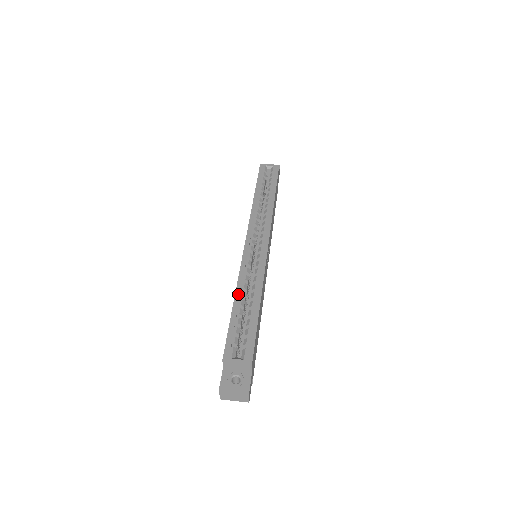
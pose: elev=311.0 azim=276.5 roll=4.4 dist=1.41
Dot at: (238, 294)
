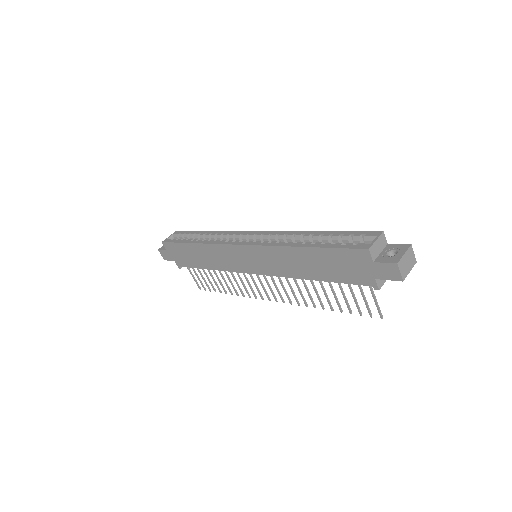
Dot at: (299, 245)
